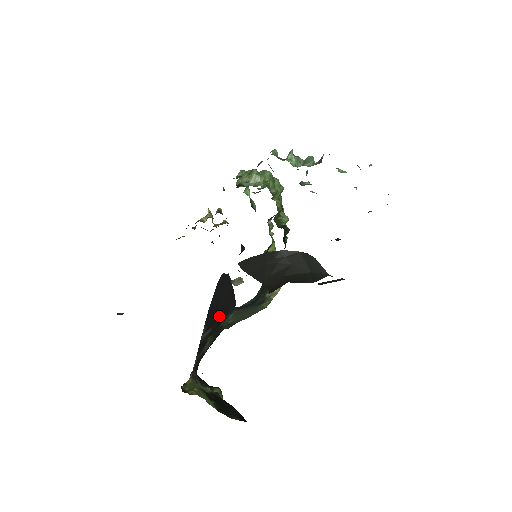
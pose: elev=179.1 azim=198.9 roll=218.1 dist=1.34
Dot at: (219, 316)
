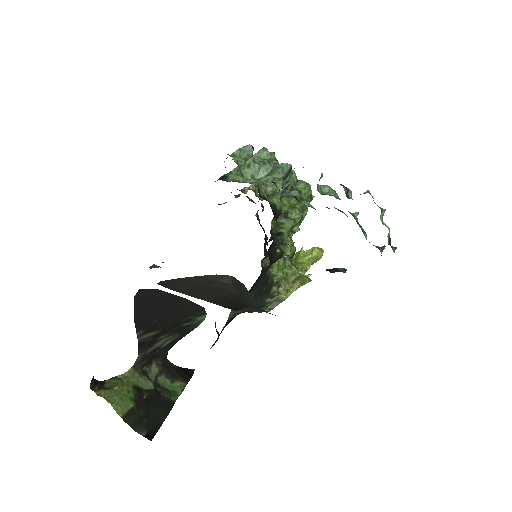
Dot at: (170, 320)
